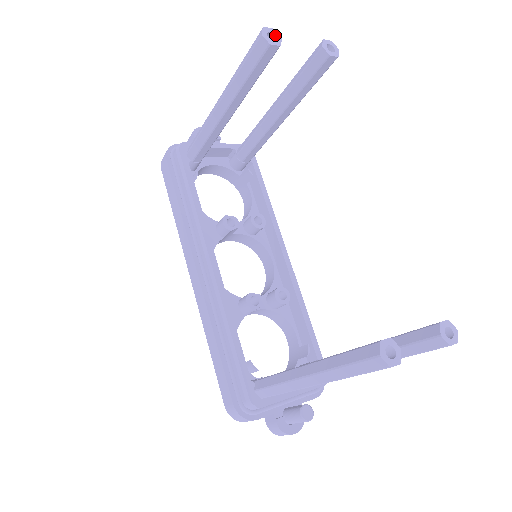
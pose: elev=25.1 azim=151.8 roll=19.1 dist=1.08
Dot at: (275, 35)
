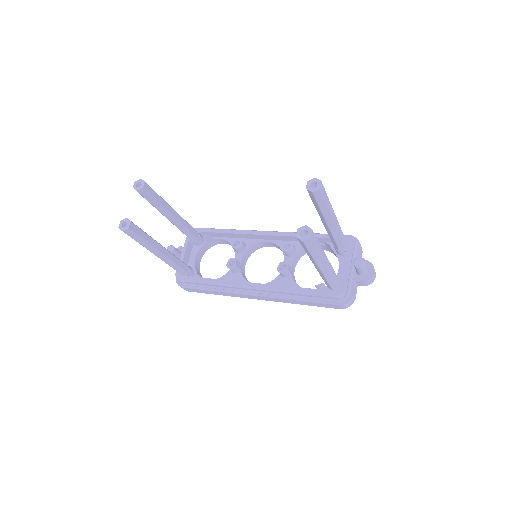
Dot at: (124, 222)
